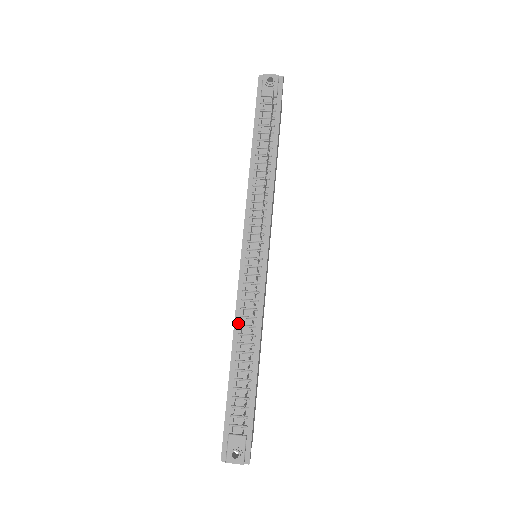
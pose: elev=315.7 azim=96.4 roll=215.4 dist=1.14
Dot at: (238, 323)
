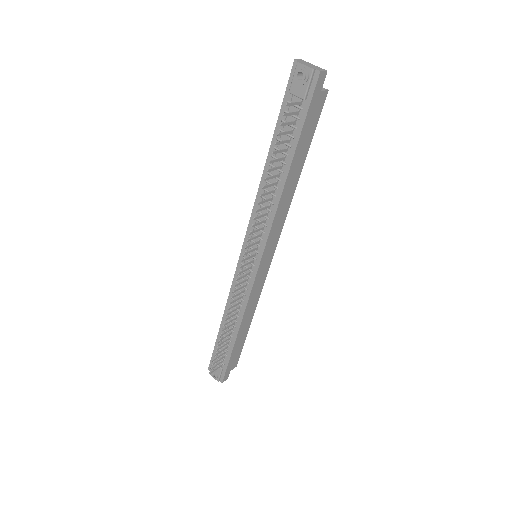
Dot at: (230, 301)
